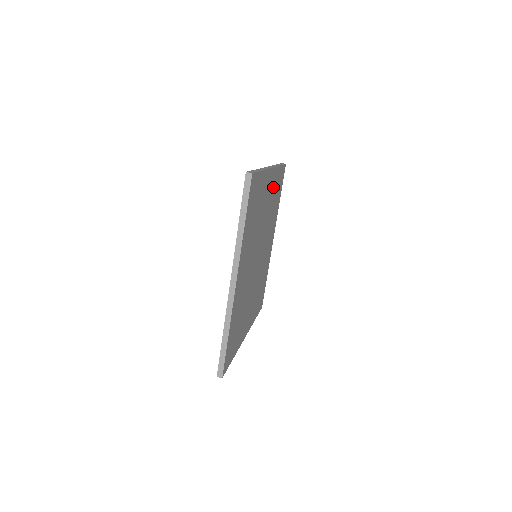
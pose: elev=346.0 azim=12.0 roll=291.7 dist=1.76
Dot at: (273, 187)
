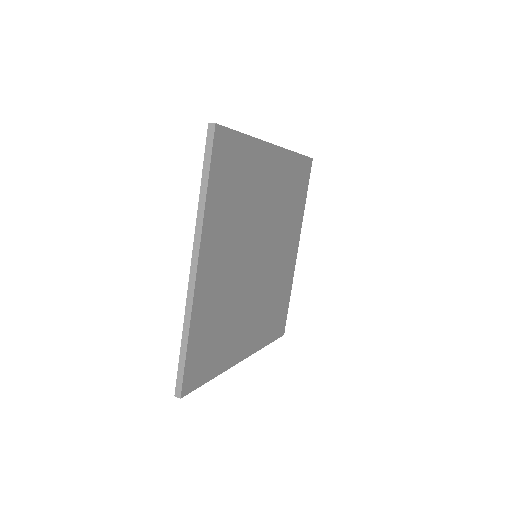
Dot at: (283, 175)
